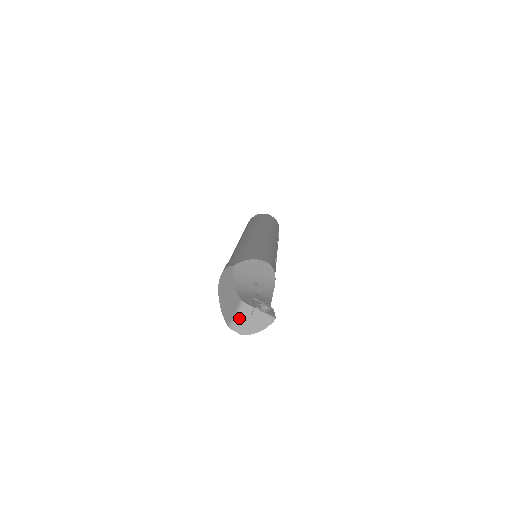
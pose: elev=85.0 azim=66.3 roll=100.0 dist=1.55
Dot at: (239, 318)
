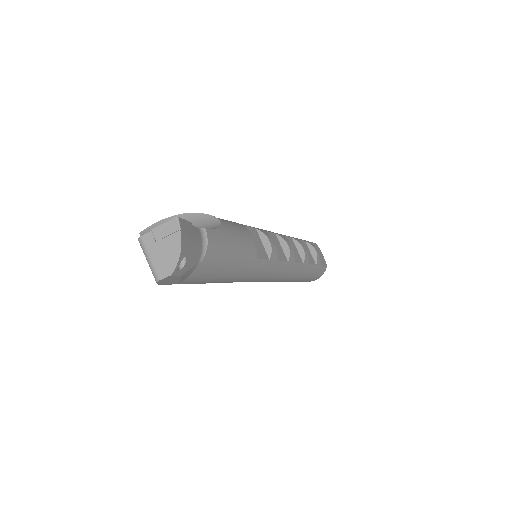
Dot at: (151, 259)
